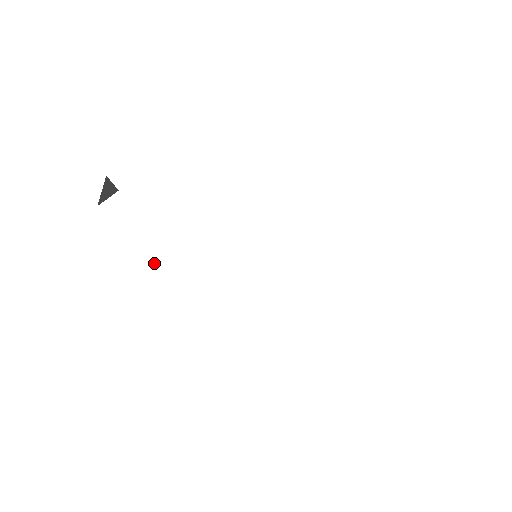
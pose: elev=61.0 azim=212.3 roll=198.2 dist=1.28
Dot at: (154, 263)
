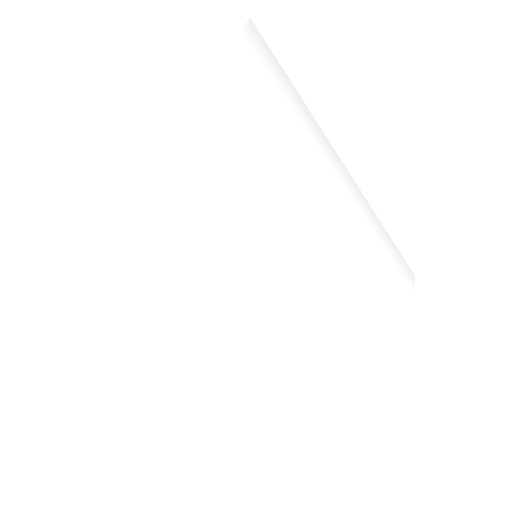
Dot at: (241, 220)
